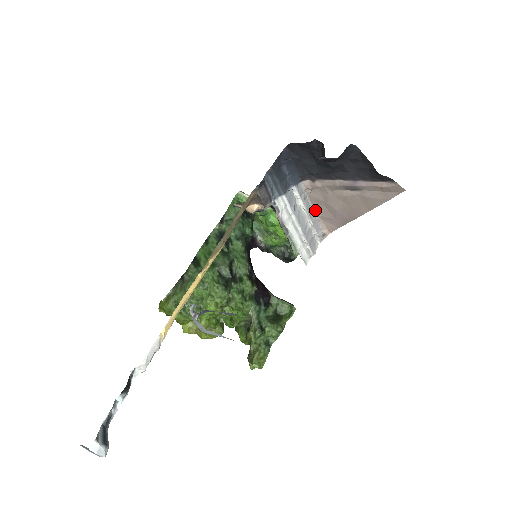
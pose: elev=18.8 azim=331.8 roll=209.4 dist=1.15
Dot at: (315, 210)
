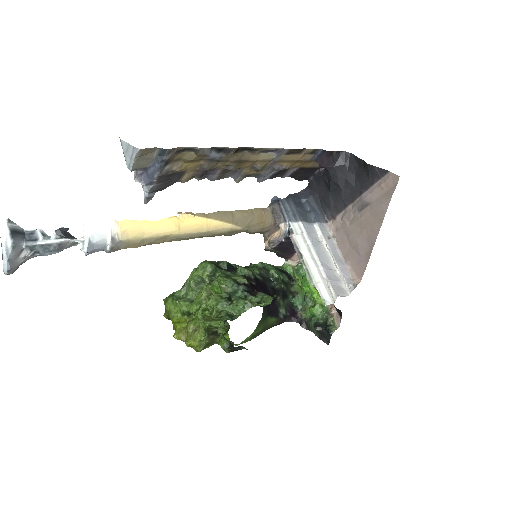
Dot at: (343, 256)
